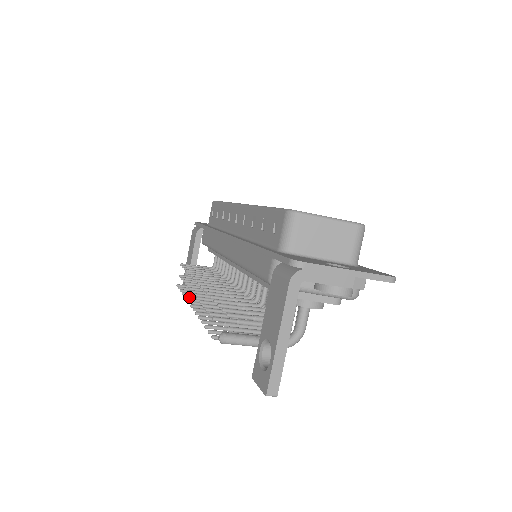
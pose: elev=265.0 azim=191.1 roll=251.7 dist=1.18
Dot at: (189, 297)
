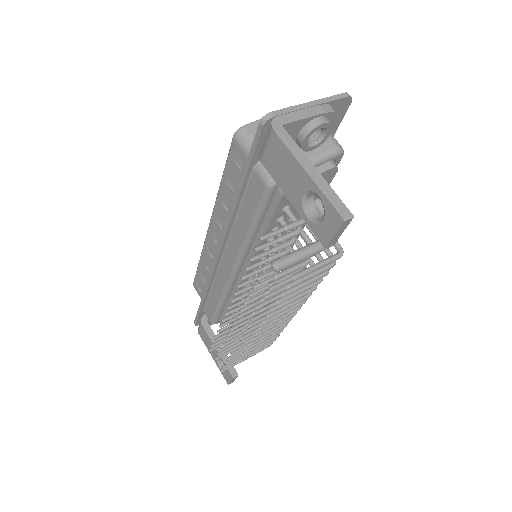
Dot at: (236, 352)
